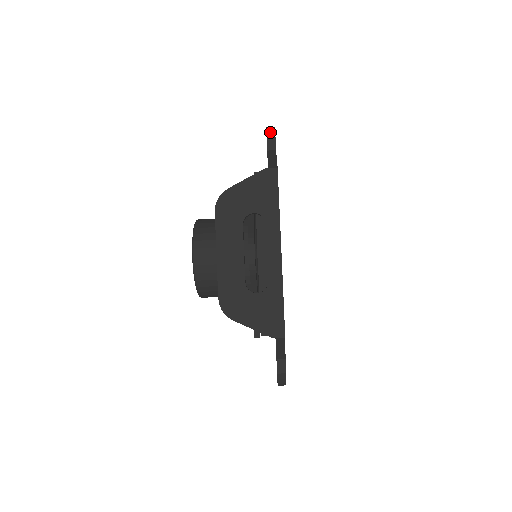
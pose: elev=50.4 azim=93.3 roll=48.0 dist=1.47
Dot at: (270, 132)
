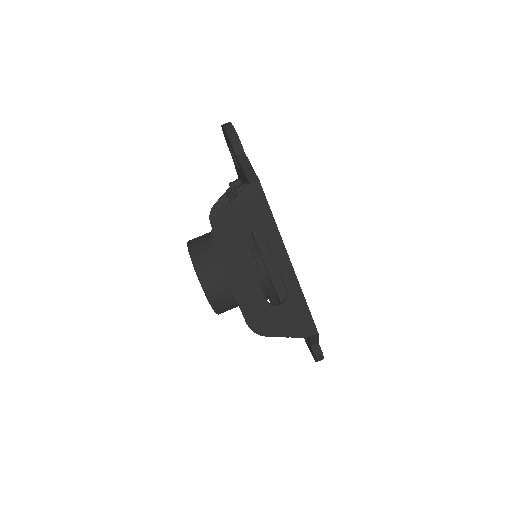
Dot at: (231, 134)
